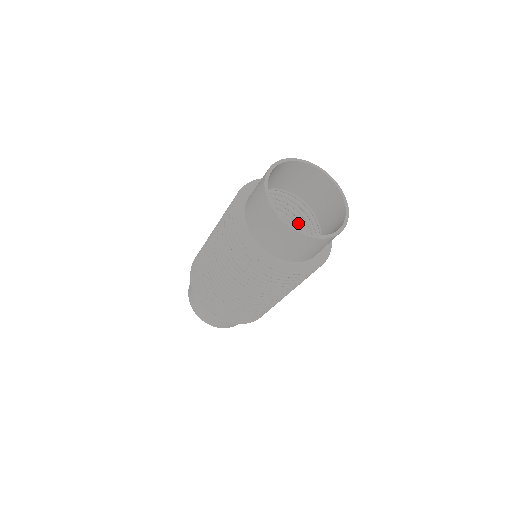
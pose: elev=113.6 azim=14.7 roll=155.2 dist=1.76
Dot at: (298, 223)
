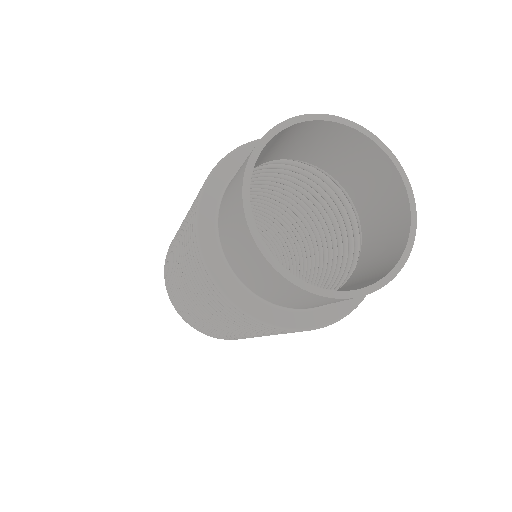
Dot at: (318, 197)
